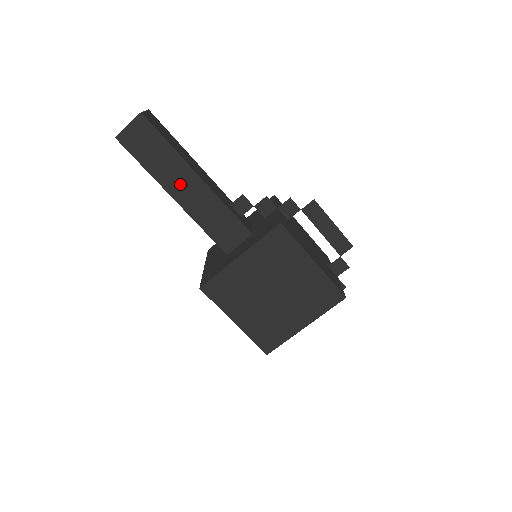
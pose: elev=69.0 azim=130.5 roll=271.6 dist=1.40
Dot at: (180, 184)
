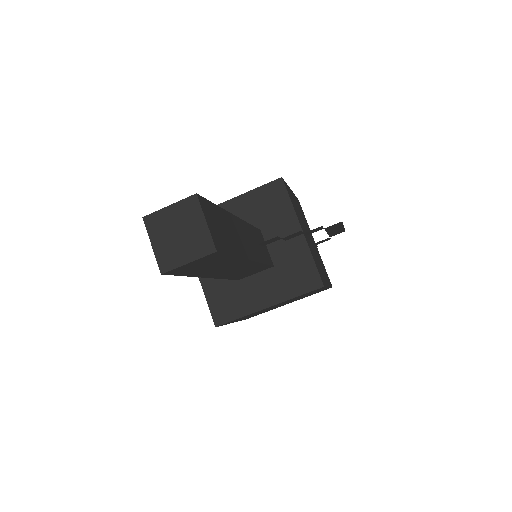
Dot at: (225, 270)
